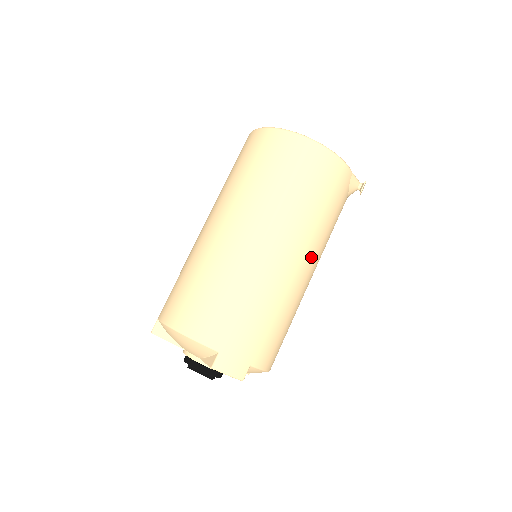
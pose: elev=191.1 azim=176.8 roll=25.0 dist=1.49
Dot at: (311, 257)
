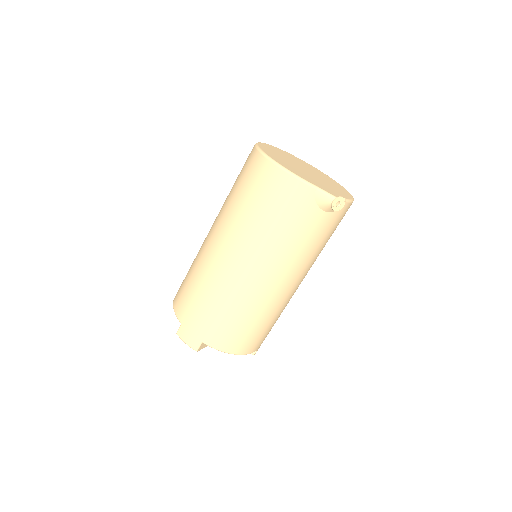
Dot at: (263, 266)
